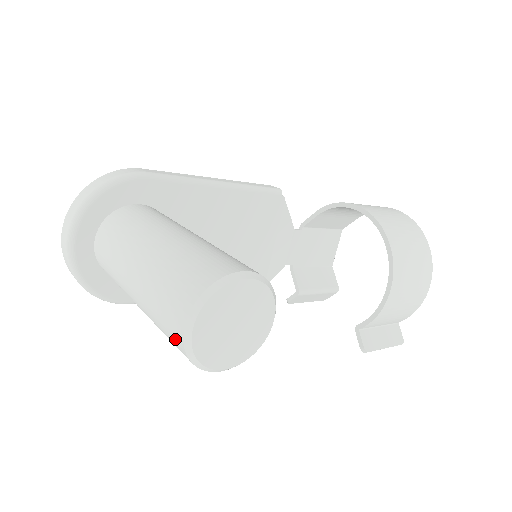
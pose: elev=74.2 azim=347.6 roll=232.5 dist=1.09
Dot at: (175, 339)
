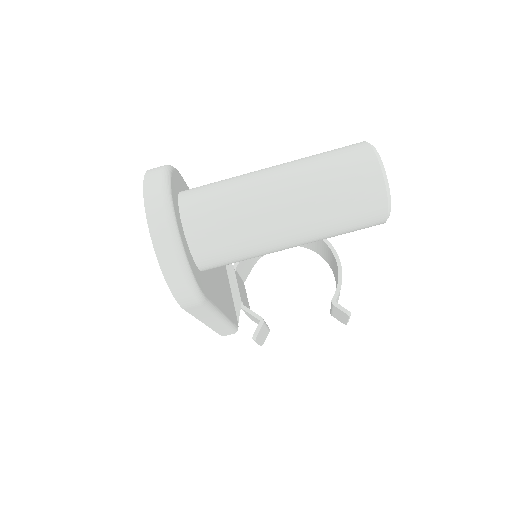
Dot at: (369, 182)
